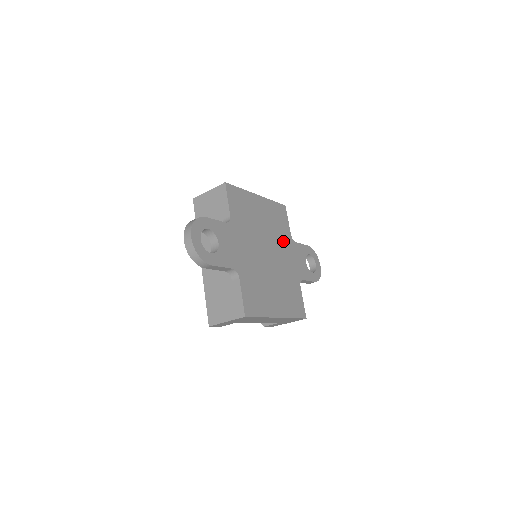
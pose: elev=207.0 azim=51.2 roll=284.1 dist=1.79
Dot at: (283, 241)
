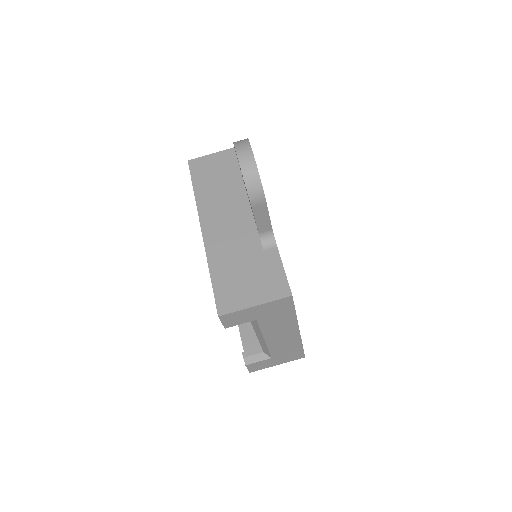
Dot at: occluded
